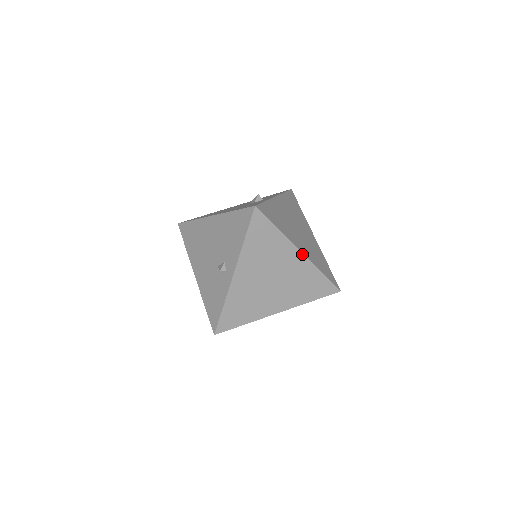
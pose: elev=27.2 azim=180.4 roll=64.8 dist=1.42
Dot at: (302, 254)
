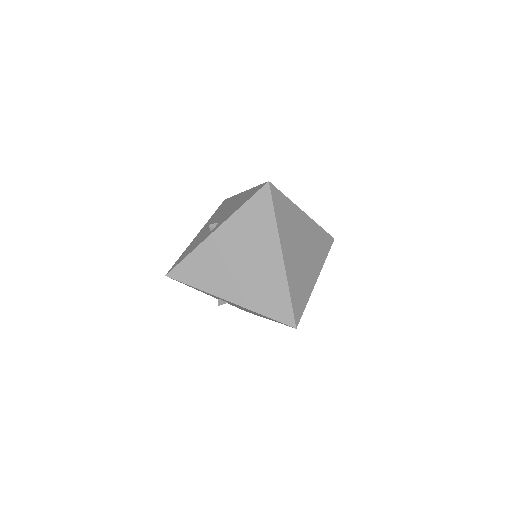
Dot at: (282, 259)
